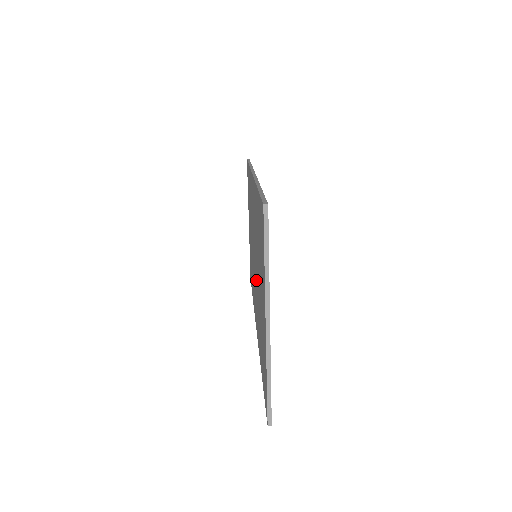
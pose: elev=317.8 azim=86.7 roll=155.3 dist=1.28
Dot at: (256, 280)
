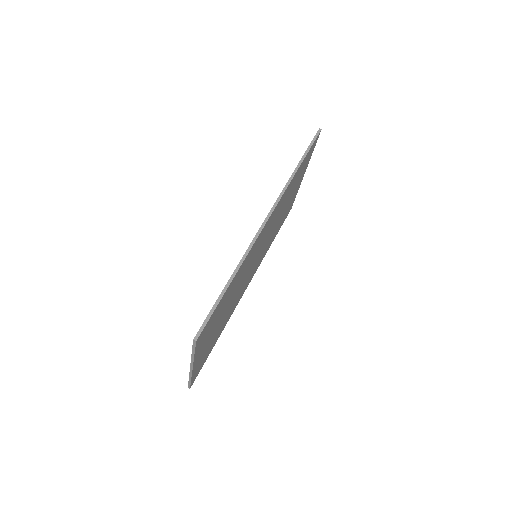
Dot at: occluded
